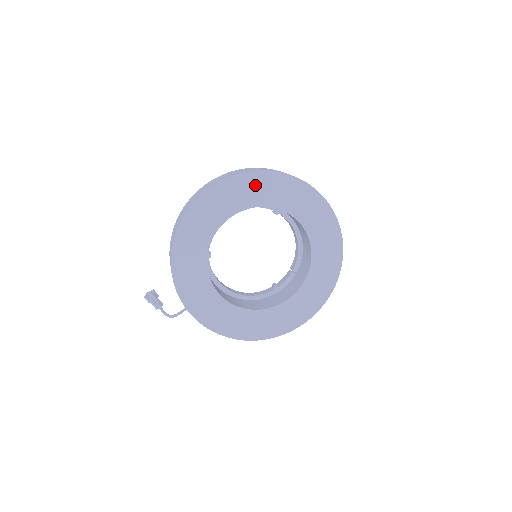
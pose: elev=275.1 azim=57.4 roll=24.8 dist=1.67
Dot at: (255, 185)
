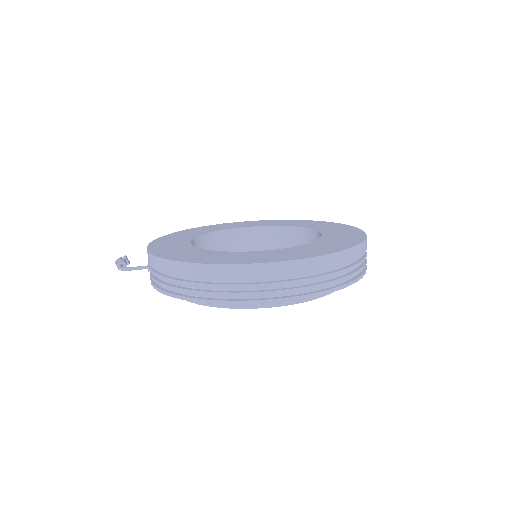
Dot at: (277, 222)
